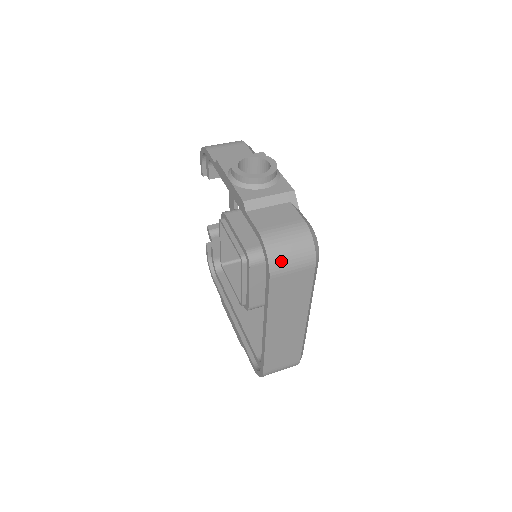
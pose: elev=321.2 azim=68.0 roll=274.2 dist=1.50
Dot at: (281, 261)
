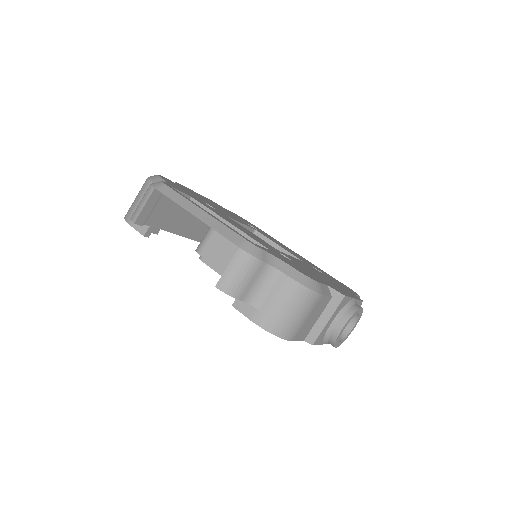
Dot at: occluded
